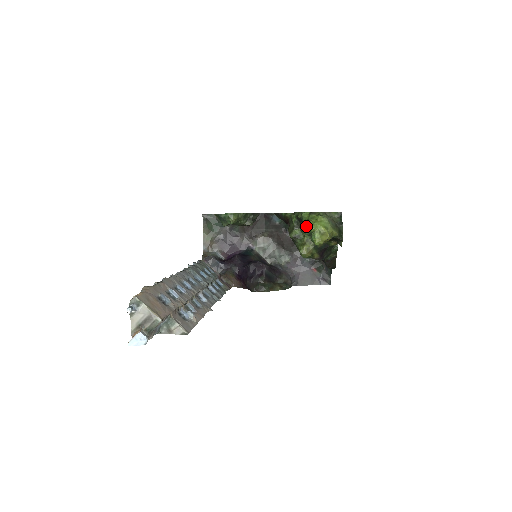
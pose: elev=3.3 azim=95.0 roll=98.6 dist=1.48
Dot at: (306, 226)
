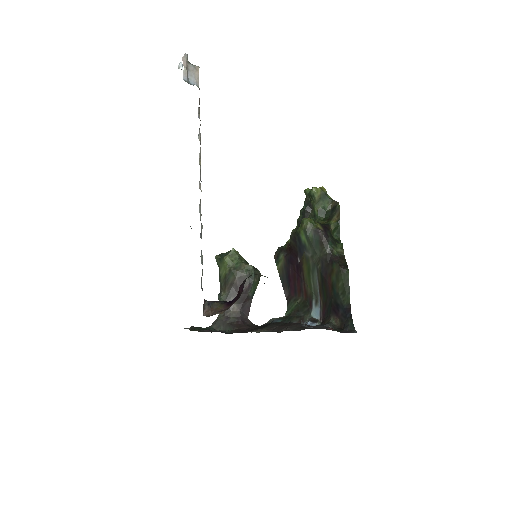
Dot at: (305, 208)
